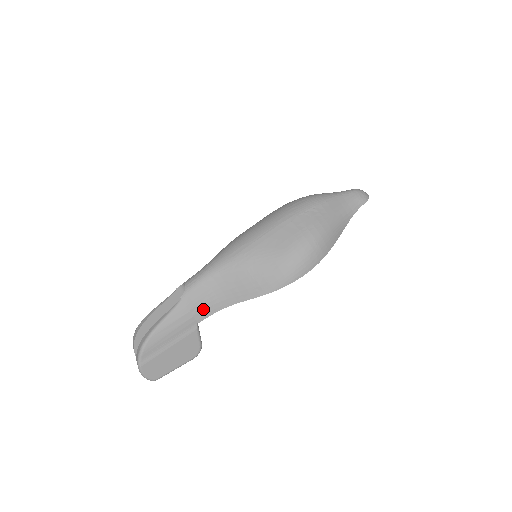
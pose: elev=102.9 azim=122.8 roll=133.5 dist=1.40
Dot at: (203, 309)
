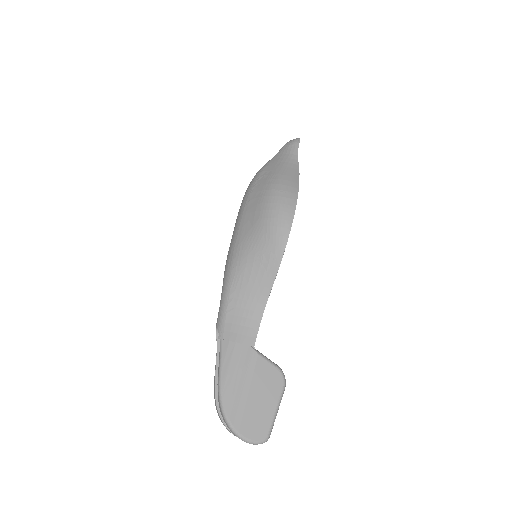
Dot at: (246, 331)
